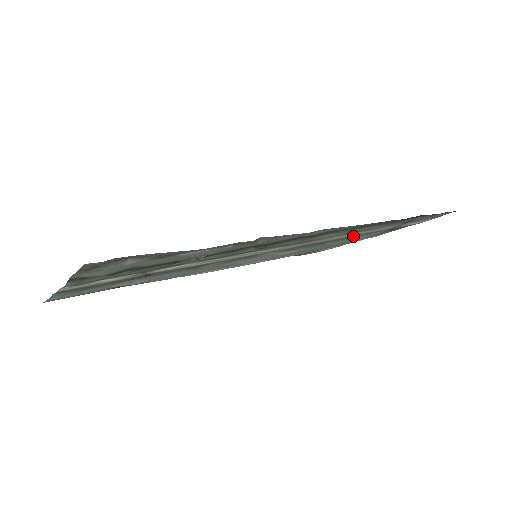
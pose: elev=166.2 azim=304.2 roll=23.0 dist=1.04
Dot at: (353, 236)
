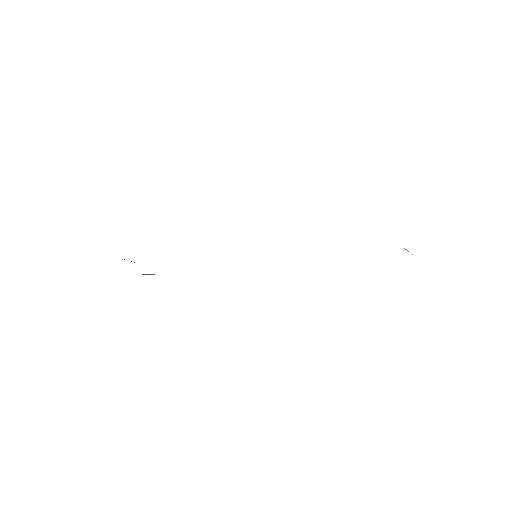
Dot at: occluded
